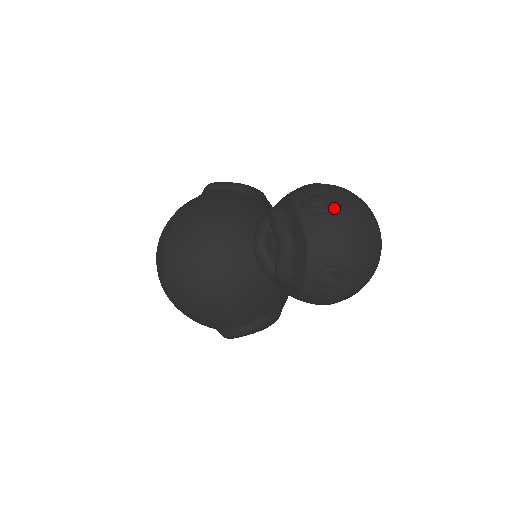
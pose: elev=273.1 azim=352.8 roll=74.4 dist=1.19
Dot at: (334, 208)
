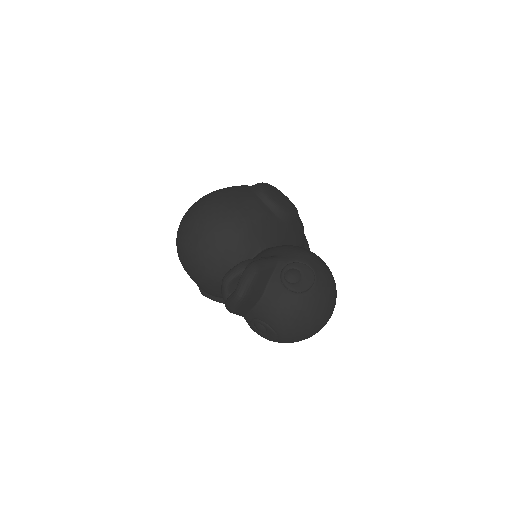
Dot at: (296, 291)
